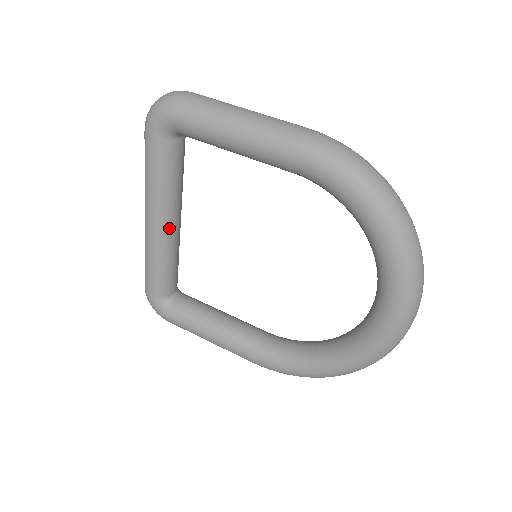
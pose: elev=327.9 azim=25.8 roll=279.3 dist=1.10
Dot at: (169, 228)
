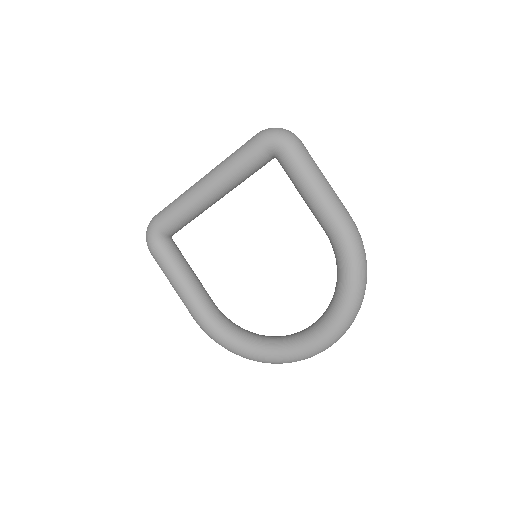
Dot at: (214, 199)
